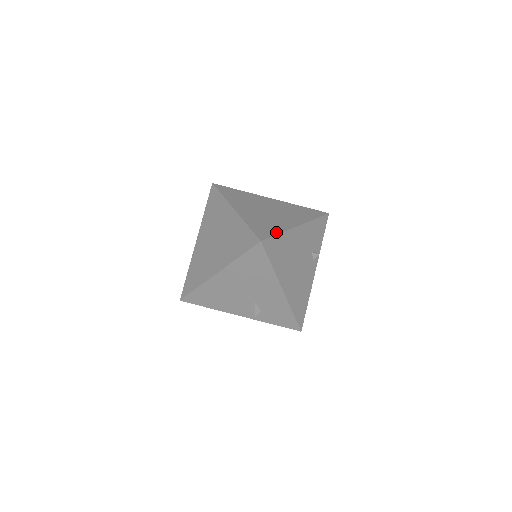
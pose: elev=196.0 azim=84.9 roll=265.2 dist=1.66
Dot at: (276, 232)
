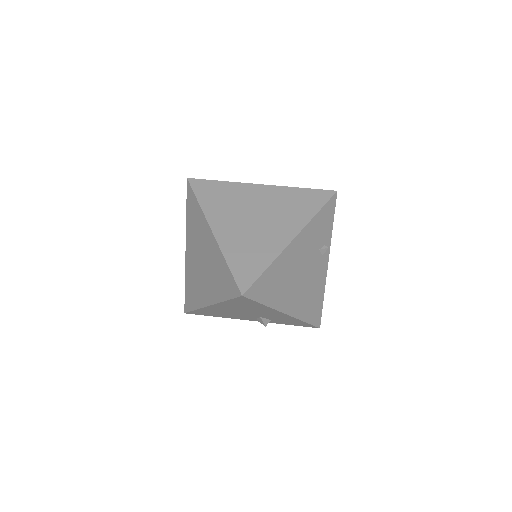
Dot at: (263, 267)
